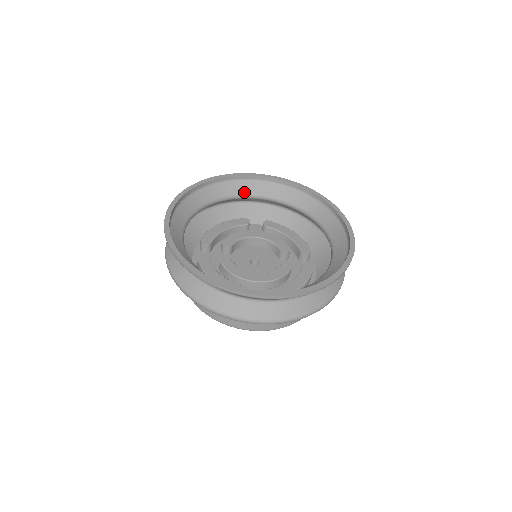
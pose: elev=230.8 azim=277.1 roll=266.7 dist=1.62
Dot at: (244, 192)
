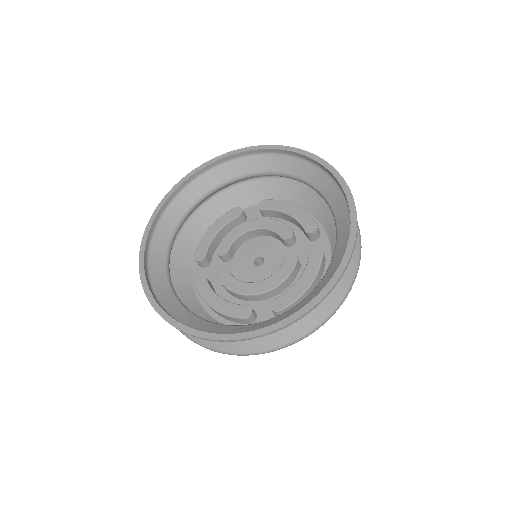
Dot at: (223, 180)
